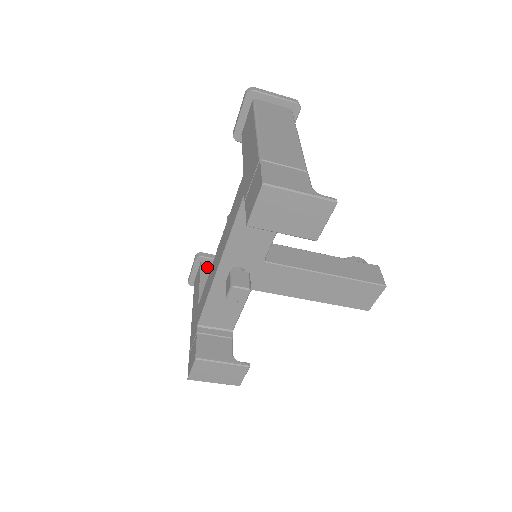
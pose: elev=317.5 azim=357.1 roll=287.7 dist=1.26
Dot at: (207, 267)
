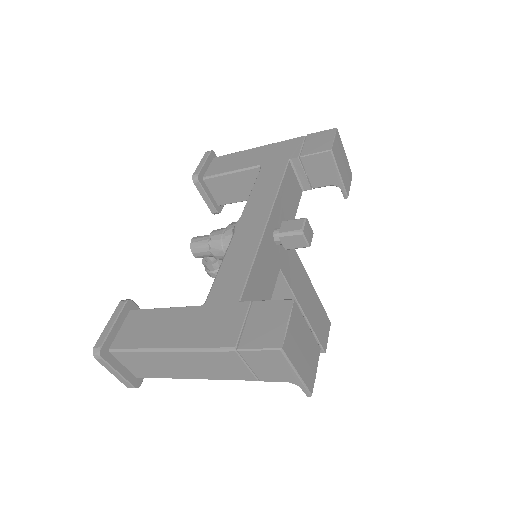
Dot at: occluded
